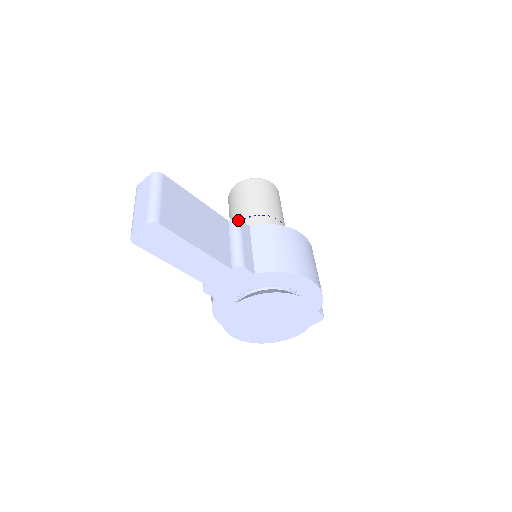
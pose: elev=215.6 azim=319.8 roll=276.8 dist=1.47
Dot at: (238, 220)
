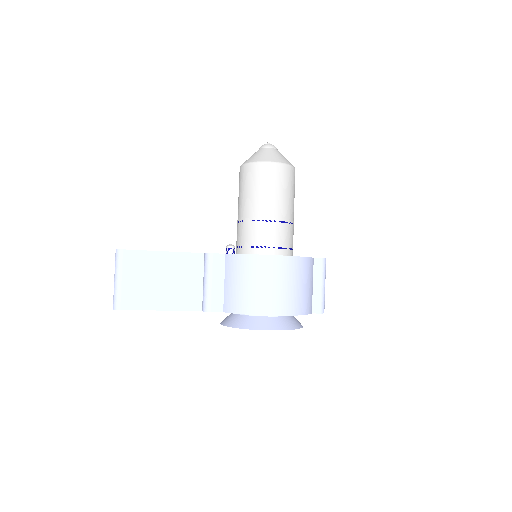
Dot at: (210, 255)
